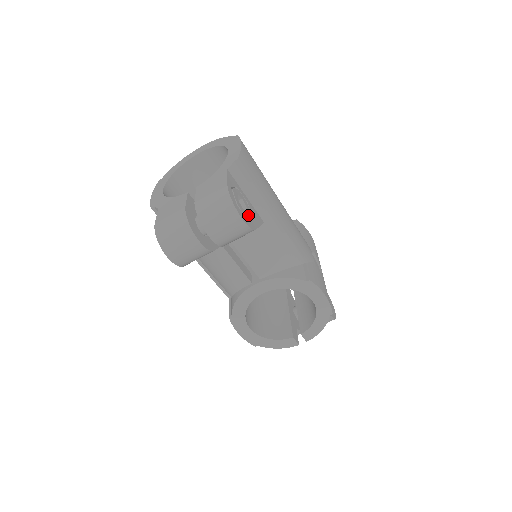
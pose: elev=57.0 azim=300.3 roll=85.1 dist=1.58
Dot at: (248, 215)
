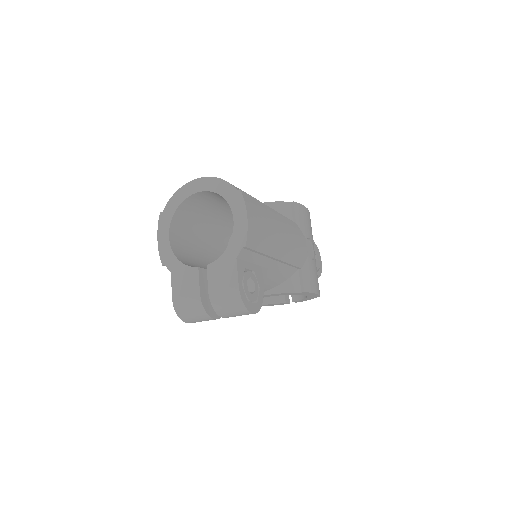
Dot at: (256, 293)
